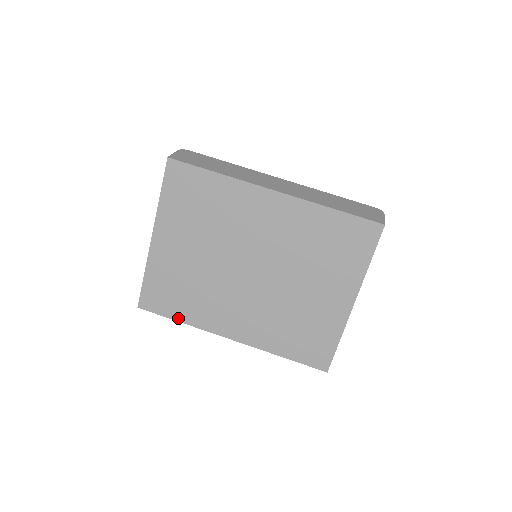
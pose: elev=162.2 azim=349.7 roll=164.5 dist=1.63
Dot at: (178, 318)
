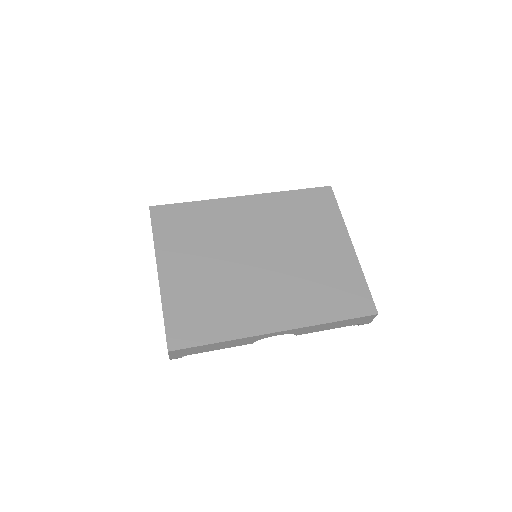
Dot at: (216, 339)
